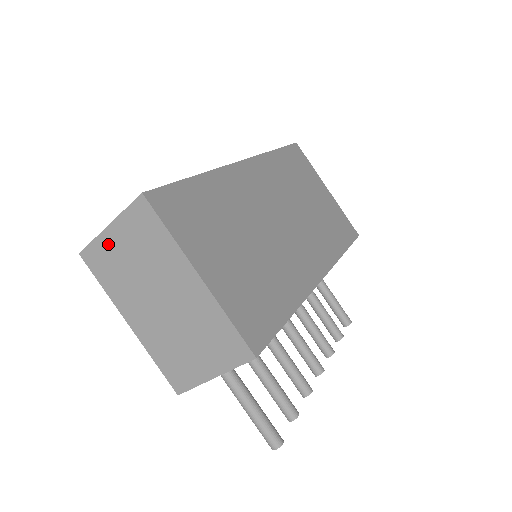
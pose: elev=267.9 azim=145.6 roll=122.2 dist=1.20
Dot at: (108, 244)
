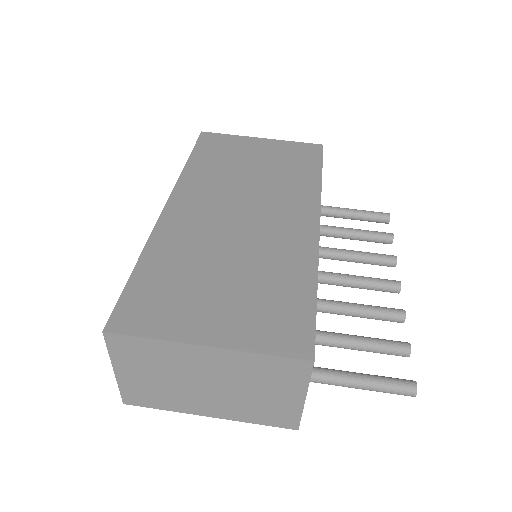
Dot at: (130, 382)
